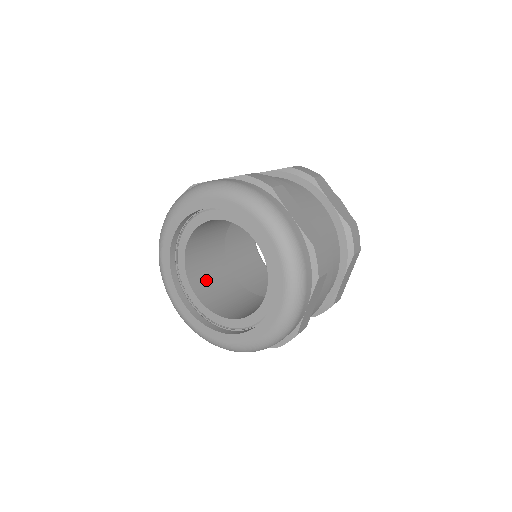
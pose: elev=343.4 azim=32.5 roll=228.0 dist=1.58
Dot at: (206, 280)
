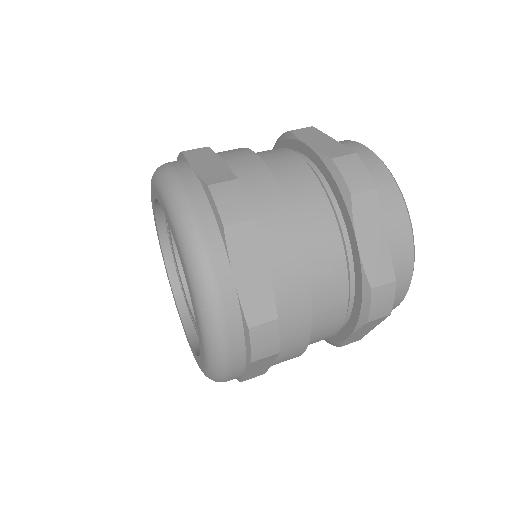
Dot at: occluded
